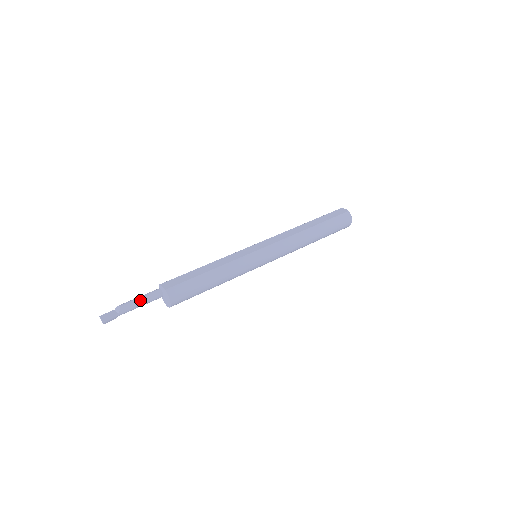
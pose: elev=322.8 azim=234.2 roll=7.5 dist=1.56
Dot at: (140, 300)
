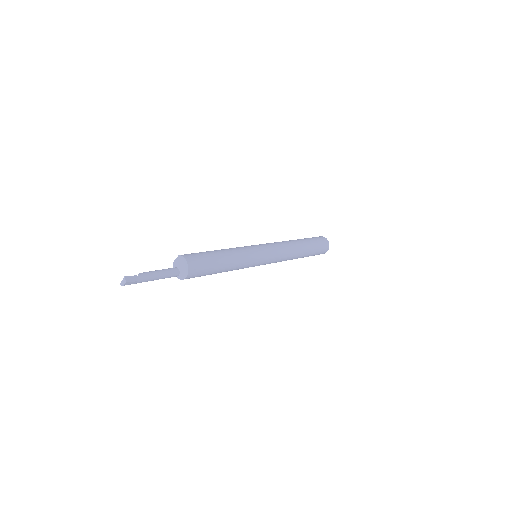
Dot at: (157, 270)
